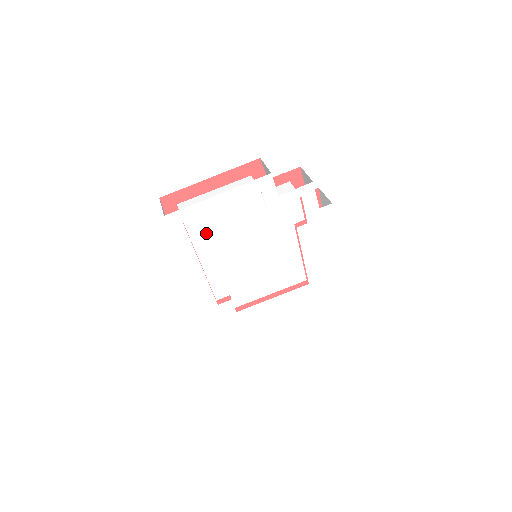
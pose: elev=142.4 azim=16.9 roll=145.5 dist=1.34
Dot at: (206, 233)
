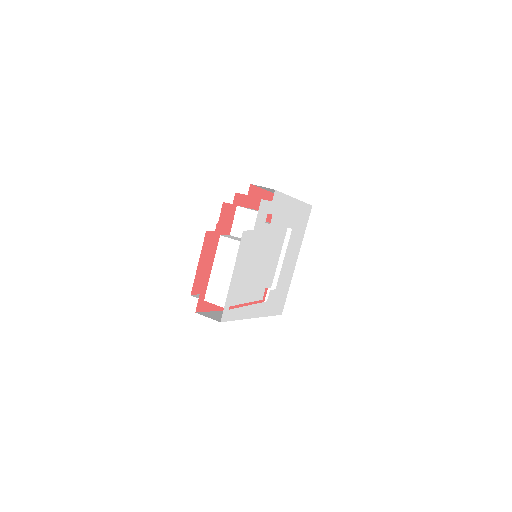
Dot at: (237, 293)
